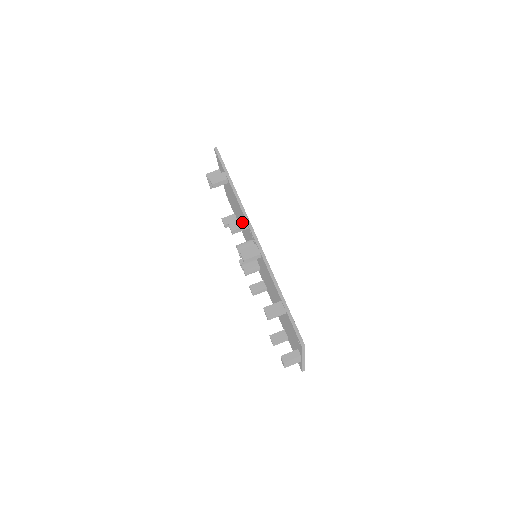
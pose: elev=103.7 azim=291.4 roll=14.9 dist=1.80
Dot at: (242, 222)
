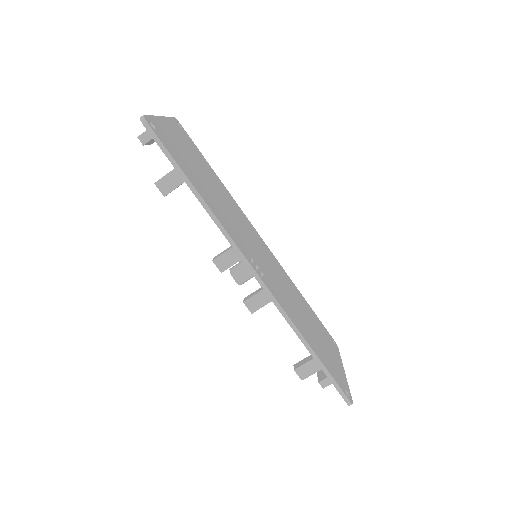
Dot at: (233, 256)
